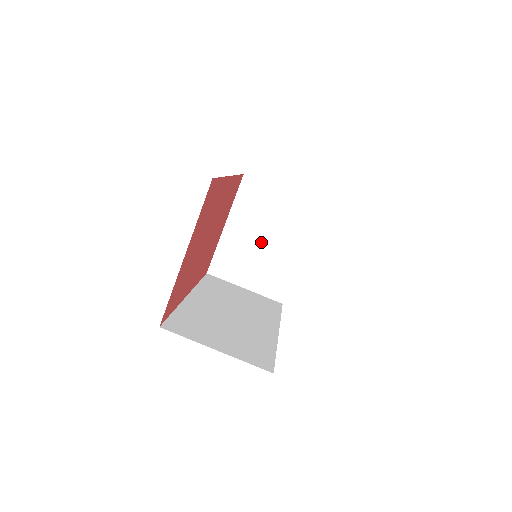
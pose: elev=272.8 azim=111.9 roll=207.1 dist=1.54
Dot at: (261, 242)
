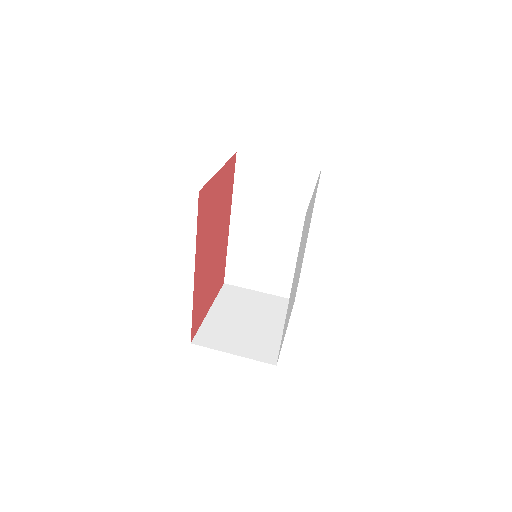
Dot at: (245, 321)
